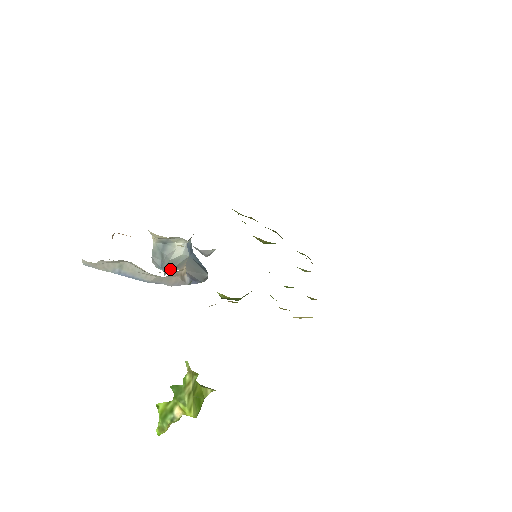
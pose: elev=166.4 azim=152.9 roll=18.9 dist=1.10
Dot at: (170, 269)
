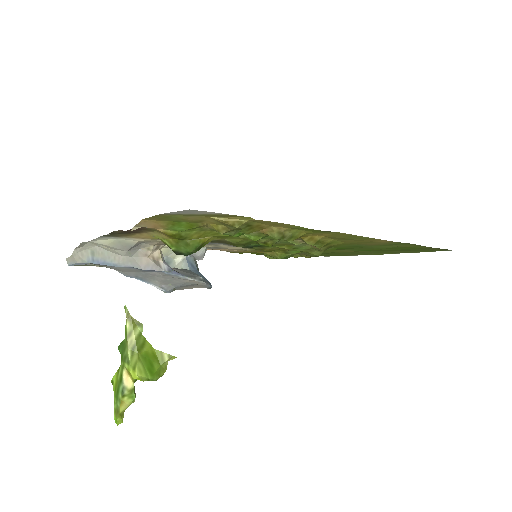
Dot at: occluded
